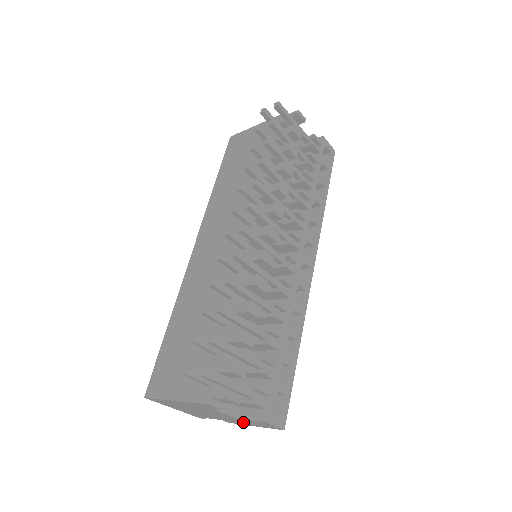
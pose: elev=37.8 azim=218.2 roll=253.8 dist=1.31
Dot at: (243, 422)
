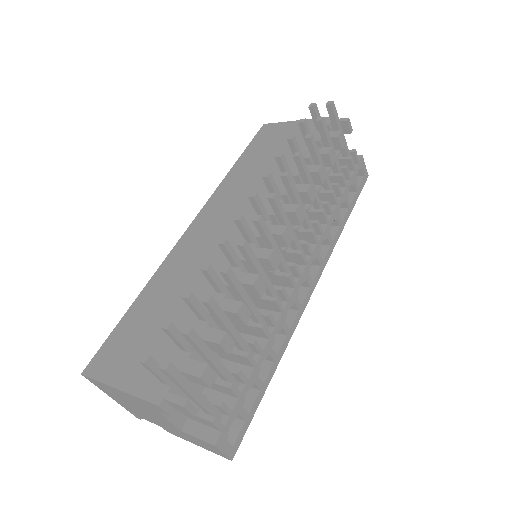
Dot at: (186, 437)
